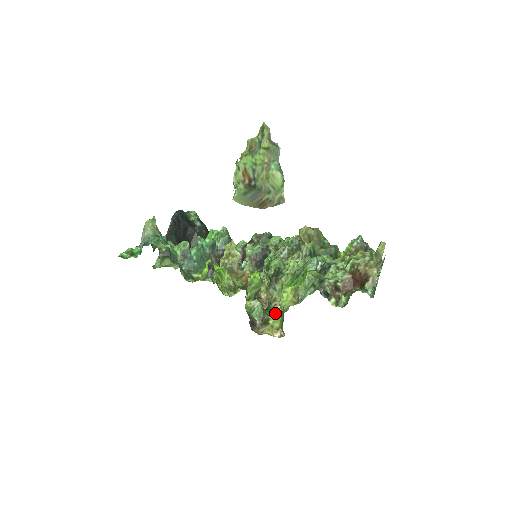
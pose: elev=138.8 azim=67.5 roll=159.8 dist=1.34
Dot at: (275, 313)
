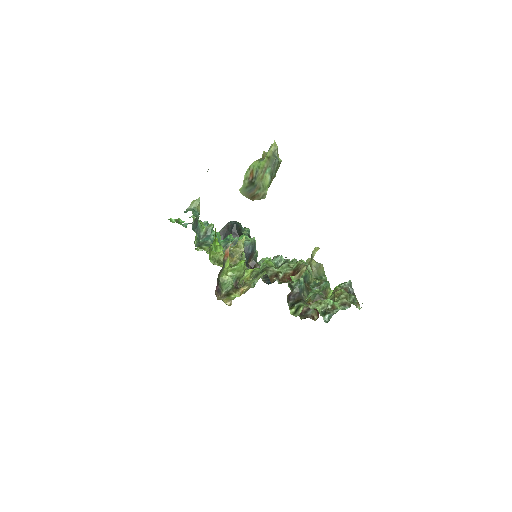
Dot at: (240, 293)
